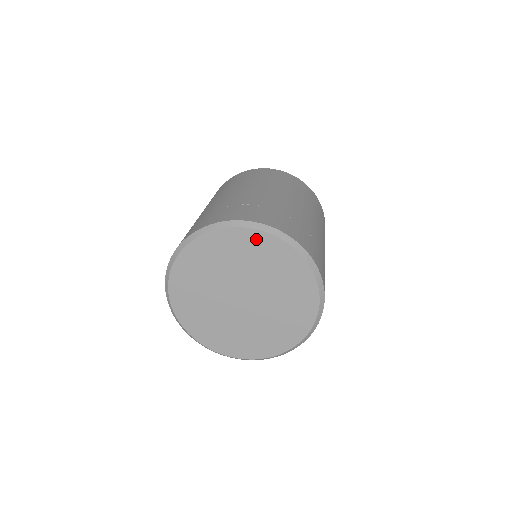
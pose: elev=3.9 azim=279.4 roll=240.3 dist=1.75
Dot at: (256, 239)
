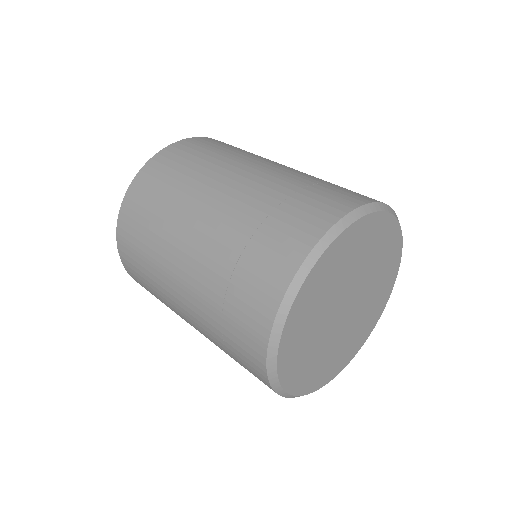
Dot at: (383, 225)
